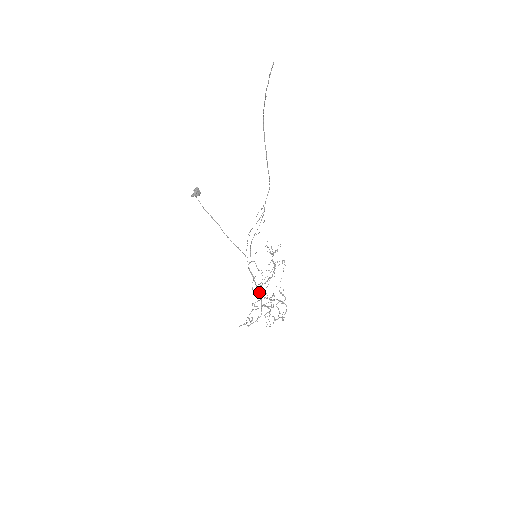
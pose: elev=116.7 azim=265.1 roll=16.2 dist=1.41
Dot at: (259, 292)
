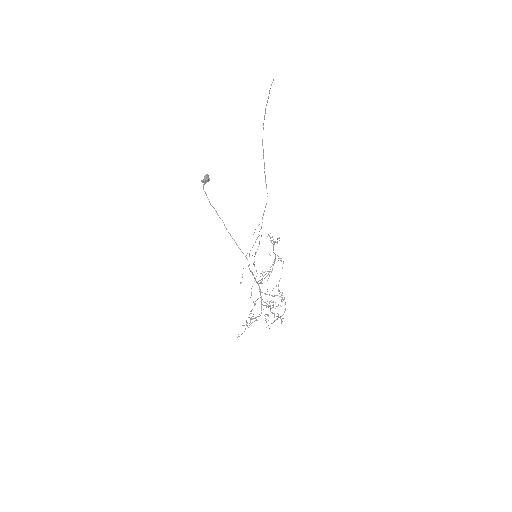
Dot at: (259, 288)
